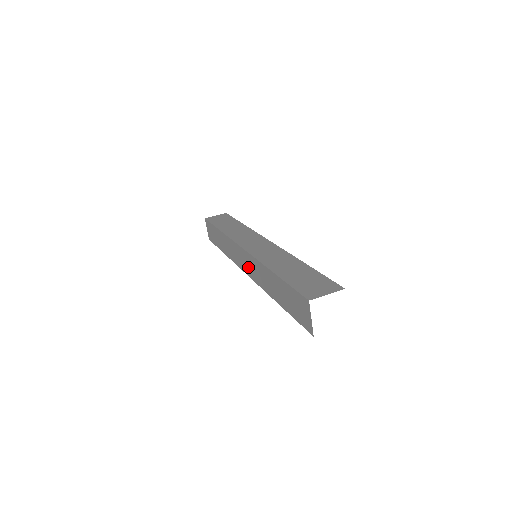
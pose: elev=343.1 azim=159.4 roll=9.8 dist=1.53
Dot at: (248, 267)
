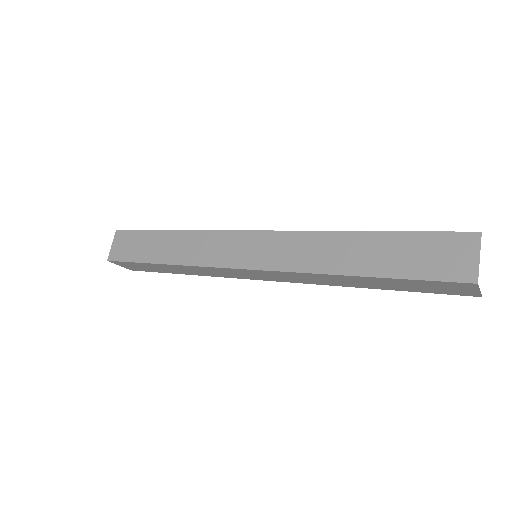
Dot at: (272, 278)
